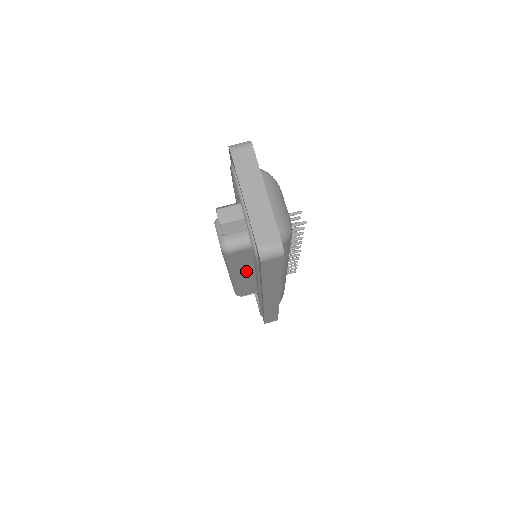
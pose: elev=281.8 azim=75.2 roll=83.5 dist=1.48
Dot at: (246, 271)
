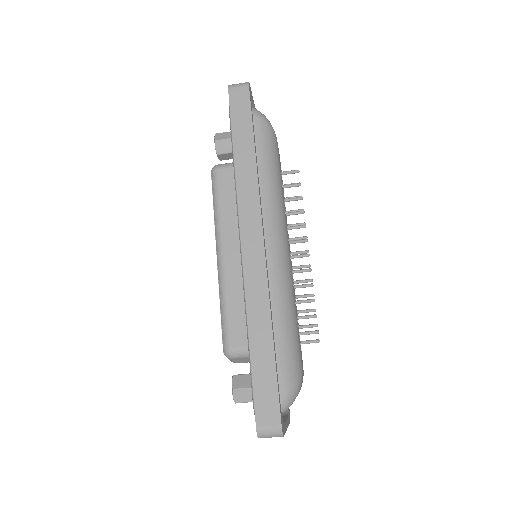
Dot at: occluded
